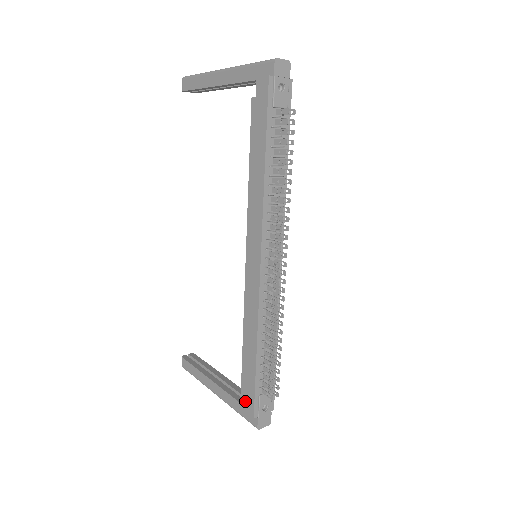
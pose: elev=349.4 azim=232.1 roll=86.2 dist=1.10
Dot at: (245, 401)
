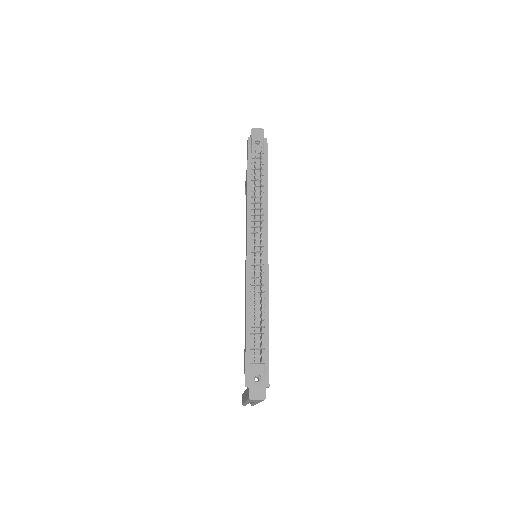
Dot at: occluded
